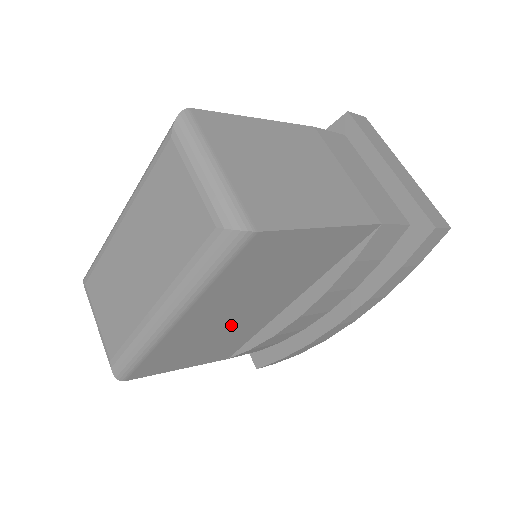
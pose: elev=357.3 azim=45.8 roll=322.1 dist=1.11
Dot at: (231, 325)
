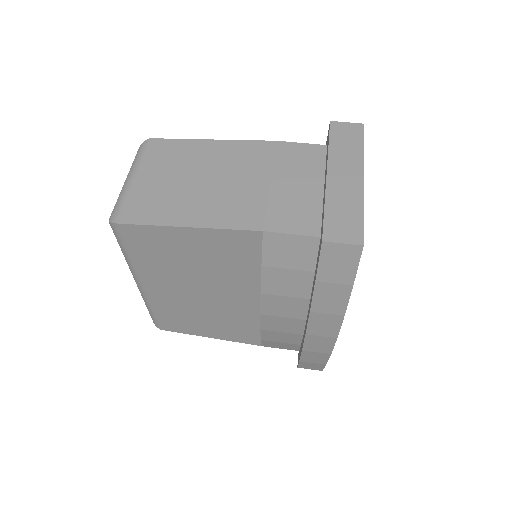
Dot at: (211, 306)
